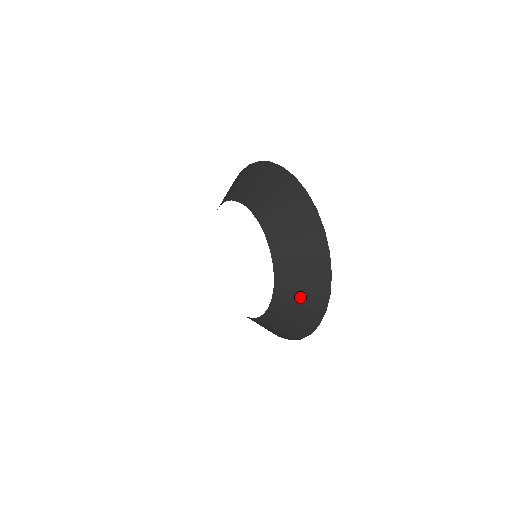
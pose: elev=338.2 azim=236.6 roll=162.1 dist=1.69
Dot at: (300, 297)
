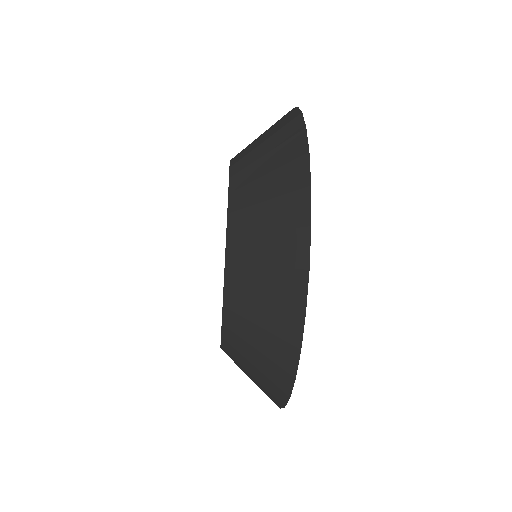
Dot at: (264, 246)
